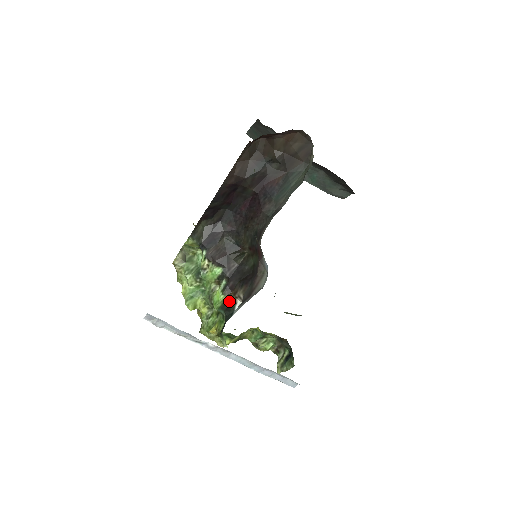
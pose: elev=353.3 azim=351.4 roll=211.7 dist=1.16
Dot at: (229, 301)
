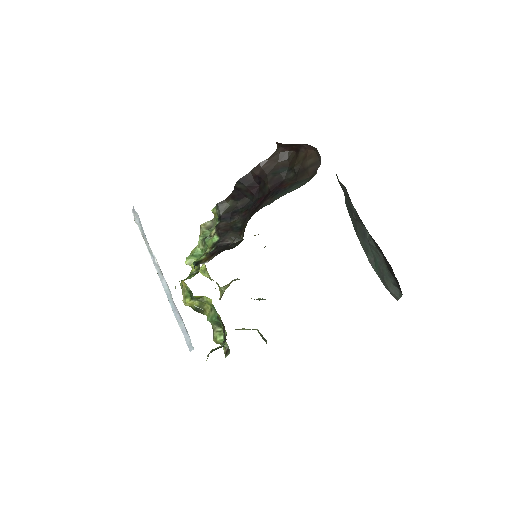
Dot at: (204, 260)
